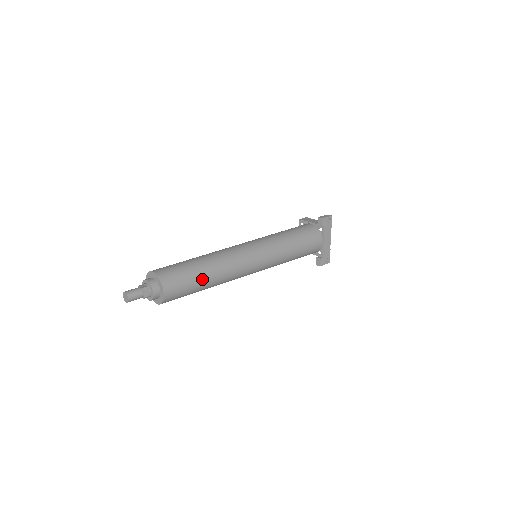
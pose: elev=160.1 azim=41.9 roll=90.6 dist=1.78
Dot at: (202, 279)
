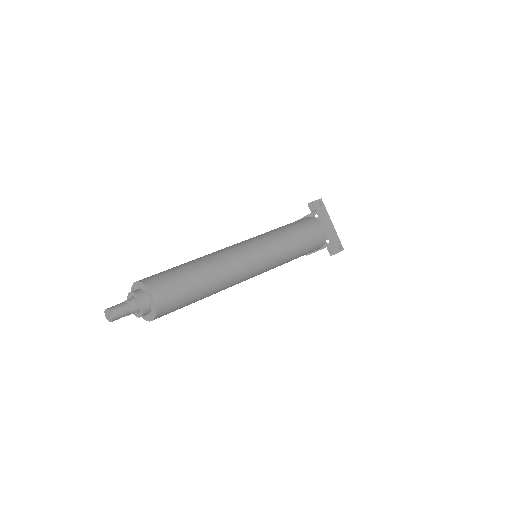
Dot at: (196, 277)
